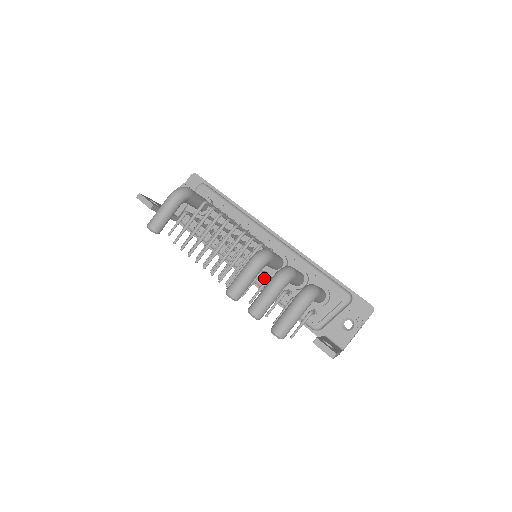
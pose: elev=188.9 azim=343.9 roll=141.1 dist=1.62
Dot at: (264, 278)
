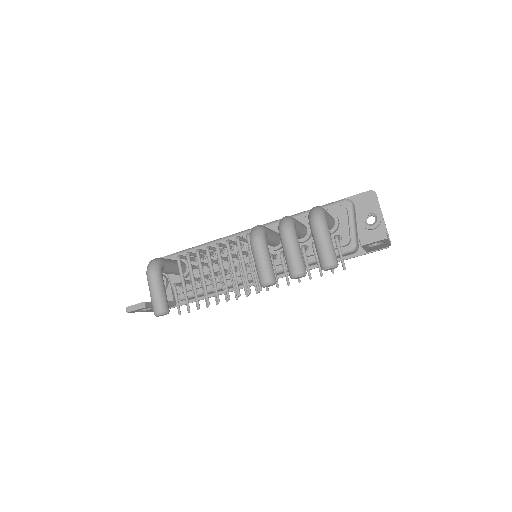
Dot at: (278, 261)
